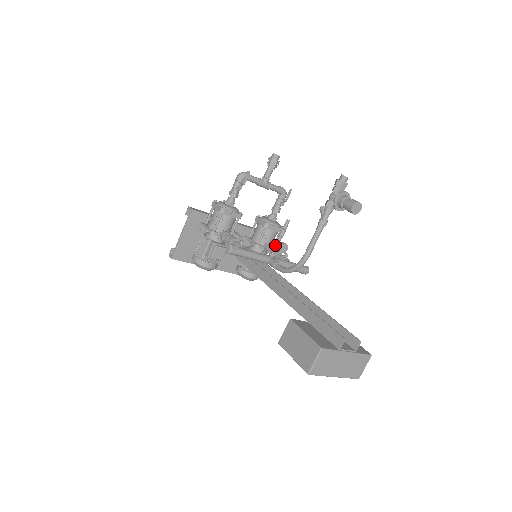
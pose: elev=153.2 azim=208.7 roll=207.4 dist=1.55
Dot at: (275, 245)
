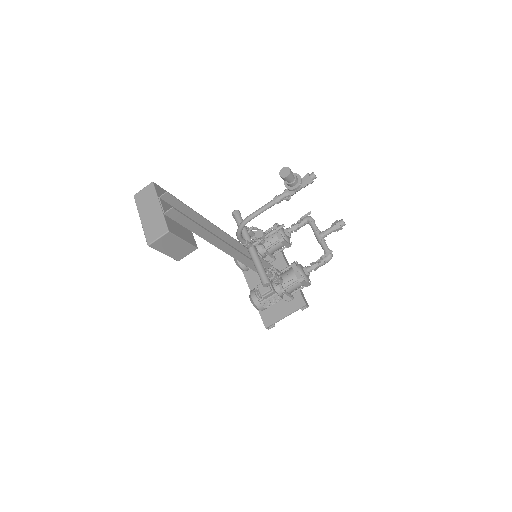
Dot at: occluded
